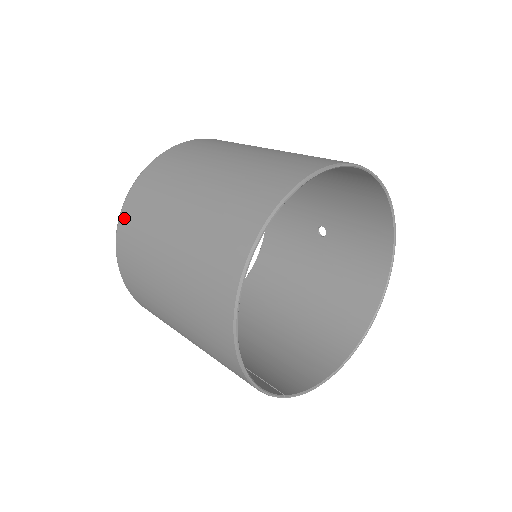
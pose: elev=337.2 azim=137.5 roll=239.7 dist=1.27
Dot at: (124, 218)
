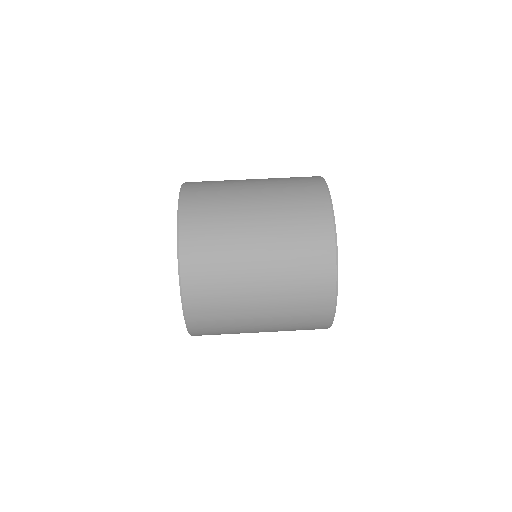
Dot at: (192, 311)
